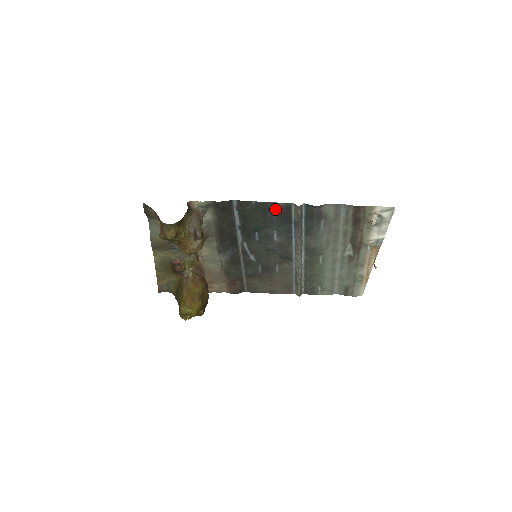
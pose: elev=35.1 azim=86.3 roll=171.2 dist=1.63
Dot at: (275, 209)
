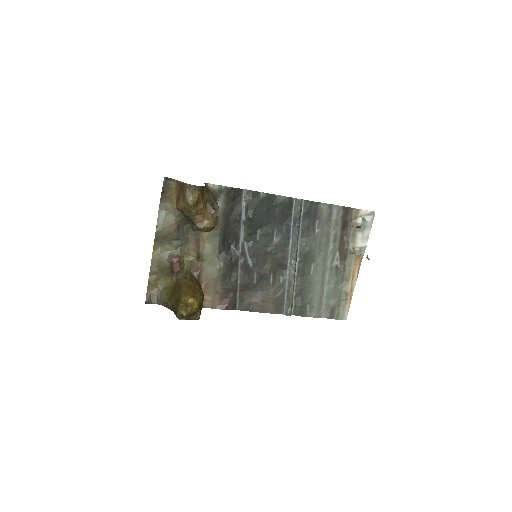
Dot at: (279, 203)
